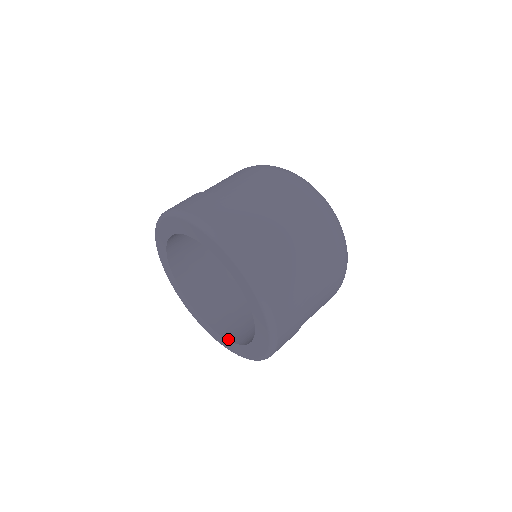
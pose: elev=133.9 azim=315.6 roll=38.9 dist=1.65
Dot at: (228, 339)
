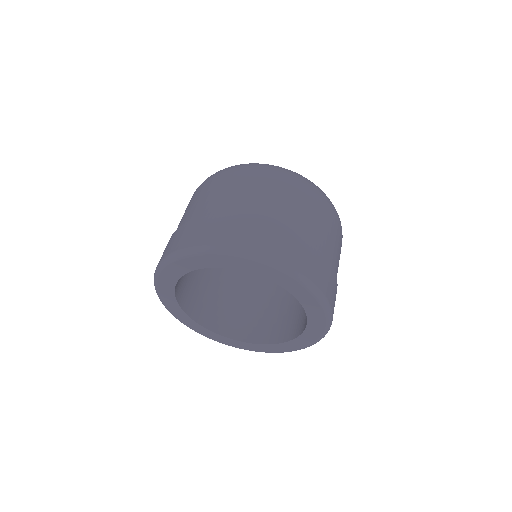
Dot at: (219, 334)
